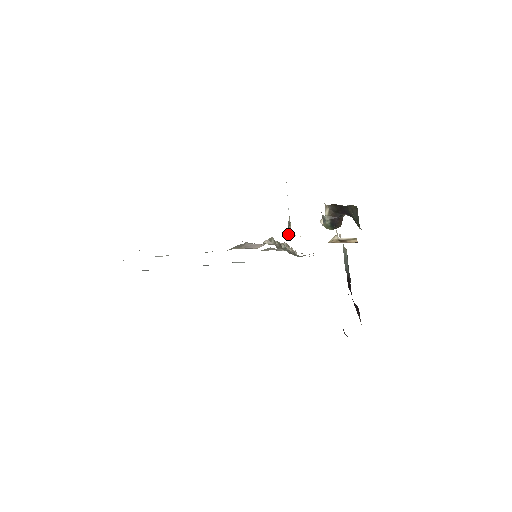
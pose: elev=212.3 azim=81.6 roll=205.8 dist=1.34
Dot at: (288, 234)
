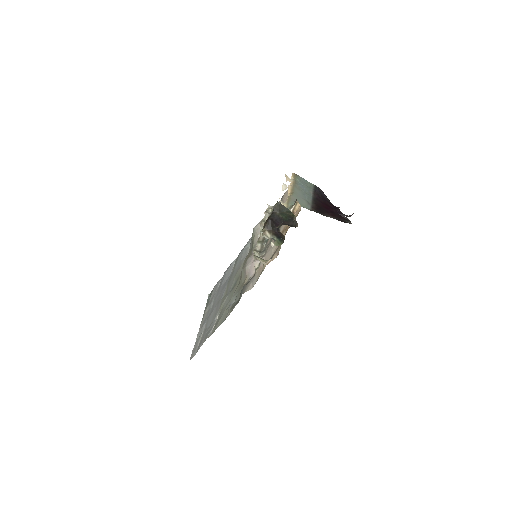
Dot at: (264, 265)
